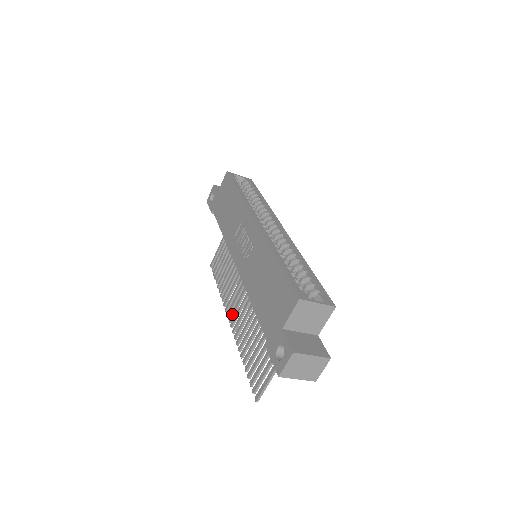
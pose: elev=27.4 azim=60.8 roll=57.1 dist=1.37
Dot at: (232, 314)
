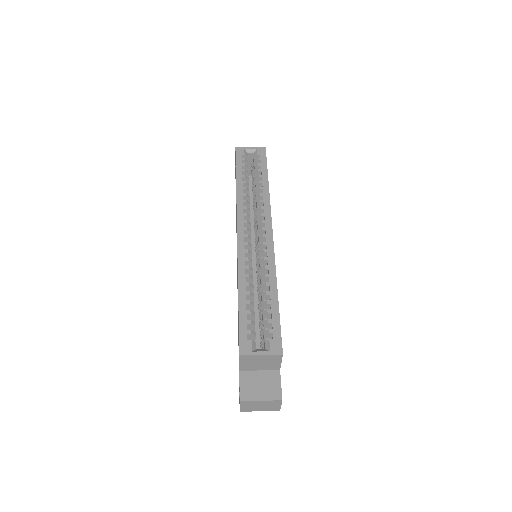
Dot at: occluded
